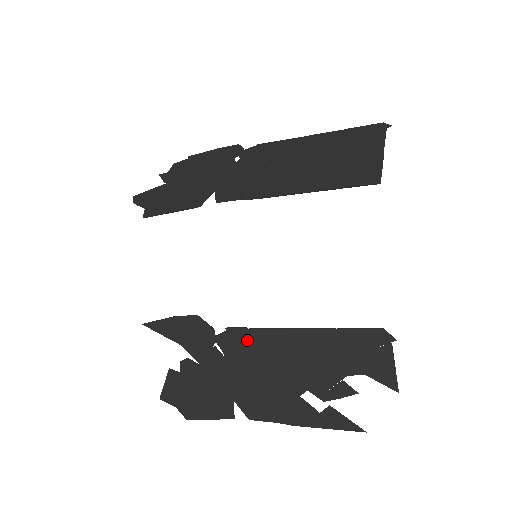
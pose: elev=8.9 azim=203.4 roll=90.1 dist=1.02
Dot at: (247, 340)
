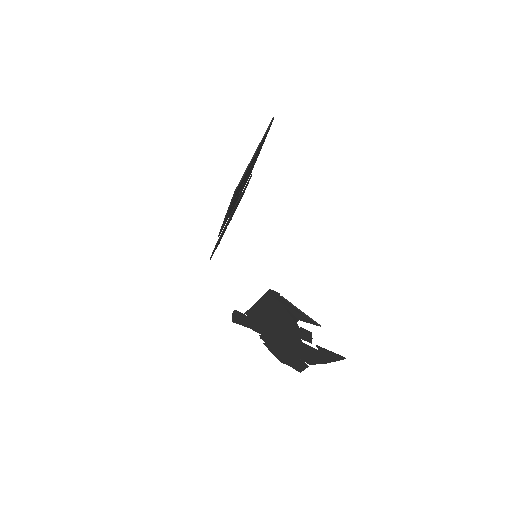
Dot at: (255, 317)
